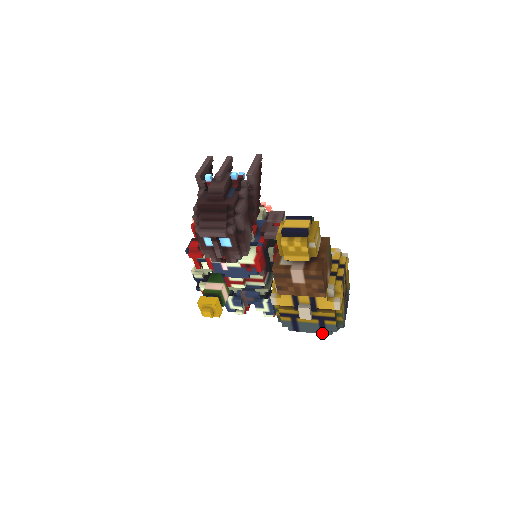
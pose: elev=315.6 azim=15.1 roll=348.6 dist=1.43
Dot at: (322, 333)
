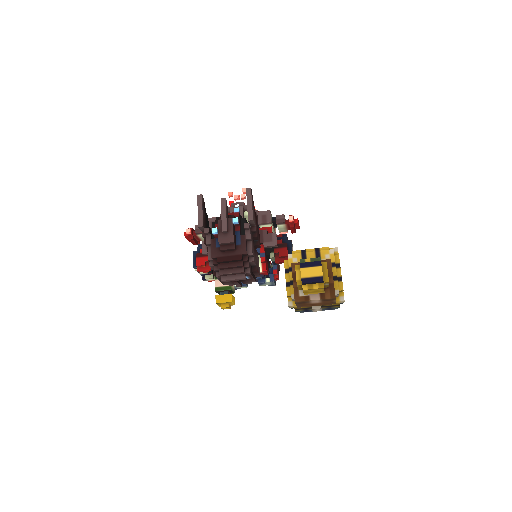
Dot at: occluded
